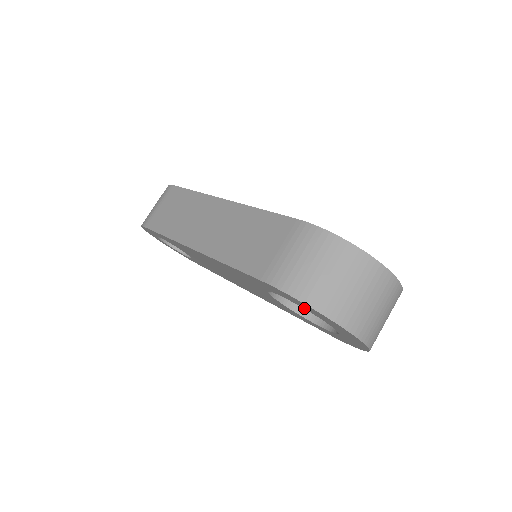
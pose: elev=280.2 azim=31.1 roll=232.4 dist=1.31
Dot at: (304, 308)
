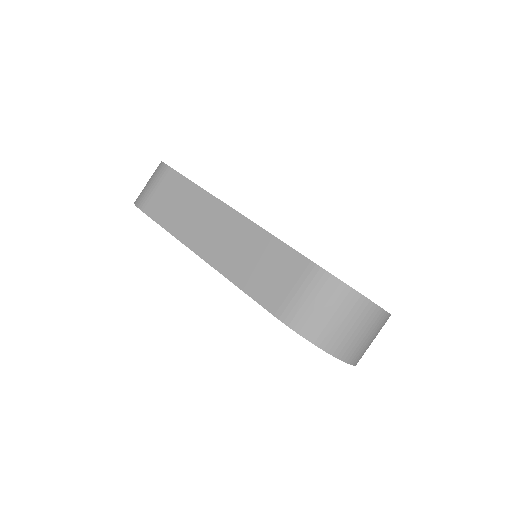
Dot at: occluded
